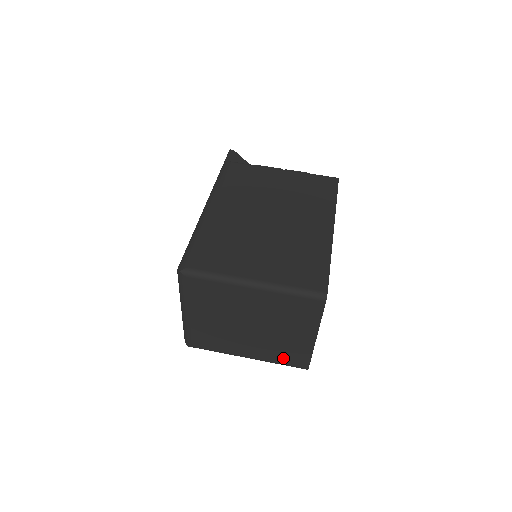
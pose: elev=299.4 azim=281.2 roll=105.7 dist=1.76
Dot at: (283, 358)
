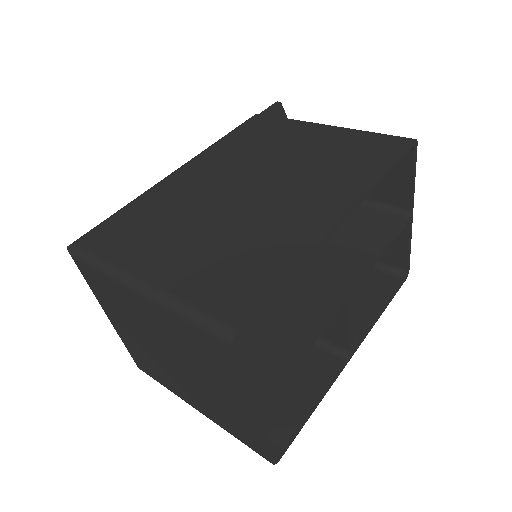
Dot at: (233, 429)
